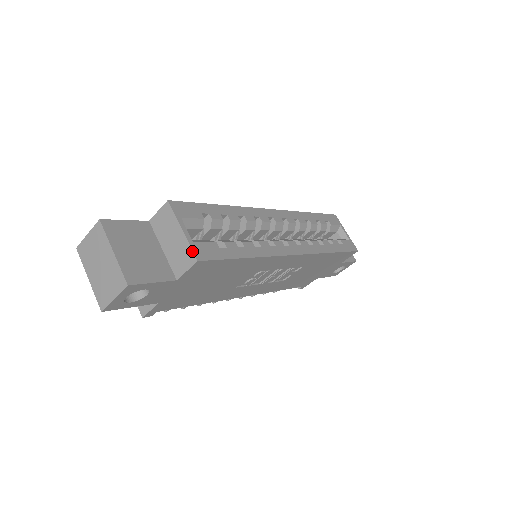
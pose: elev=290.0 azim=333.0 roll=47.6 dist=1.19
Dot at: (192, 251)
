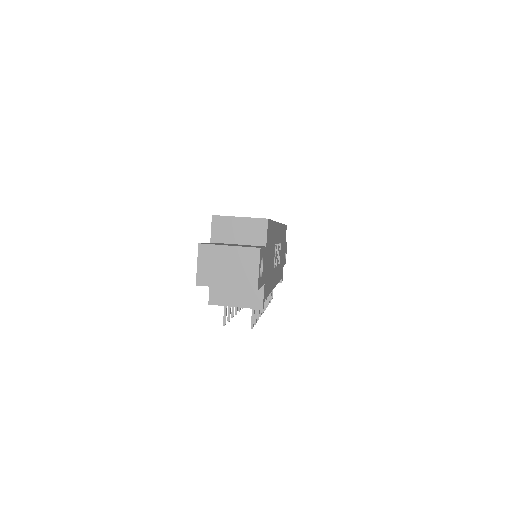
Dot at: (259, 219)
